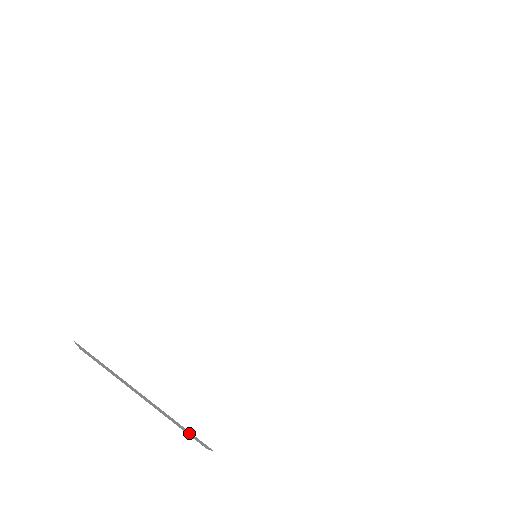
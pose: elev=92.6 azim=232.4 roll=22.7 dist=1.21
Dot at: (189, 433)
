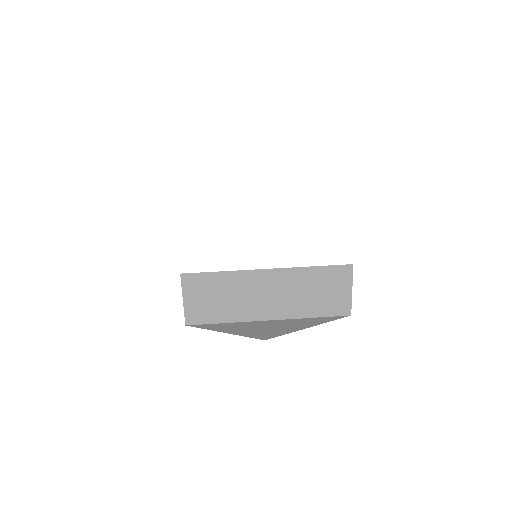
Dot at: (325, 288)
